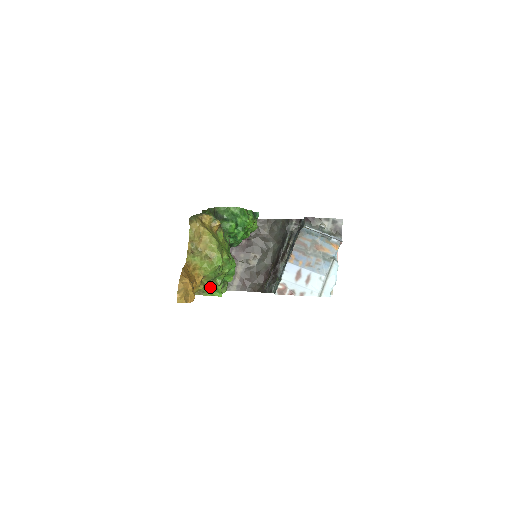
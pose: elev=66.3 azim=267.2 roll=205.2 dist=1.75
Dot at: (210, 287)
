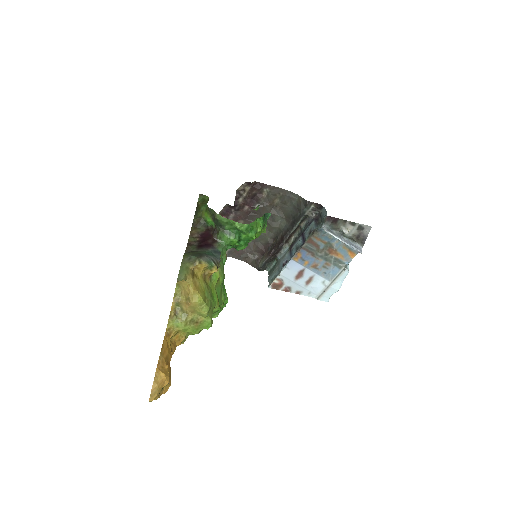
Dot at: occluded
